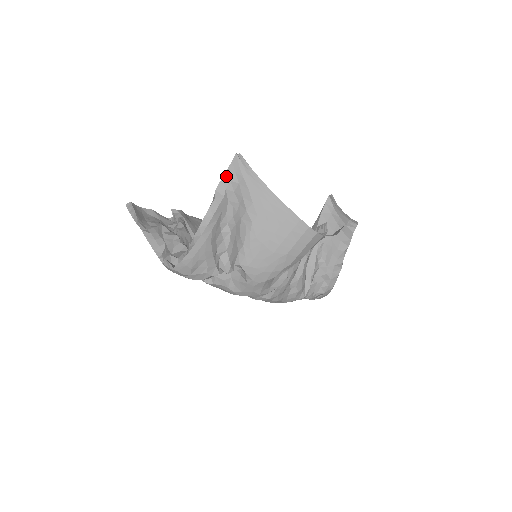
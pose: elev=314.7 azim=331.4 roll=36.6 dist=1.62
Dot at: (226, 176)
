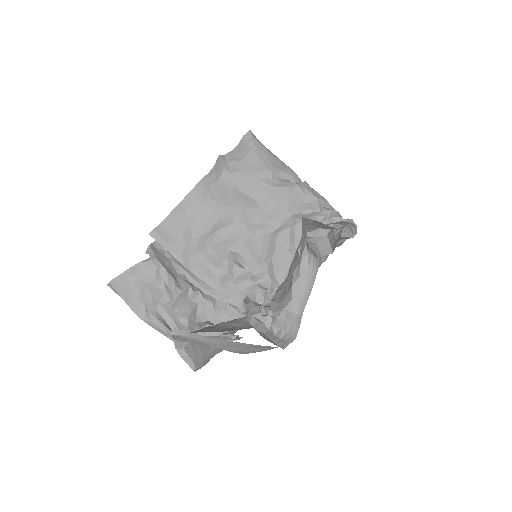
Dot at: (178, 338)
